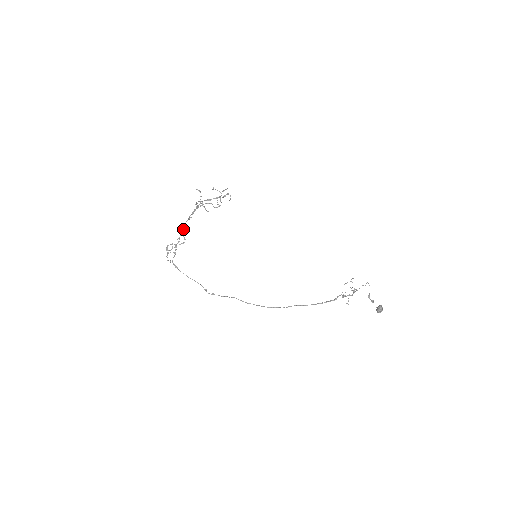
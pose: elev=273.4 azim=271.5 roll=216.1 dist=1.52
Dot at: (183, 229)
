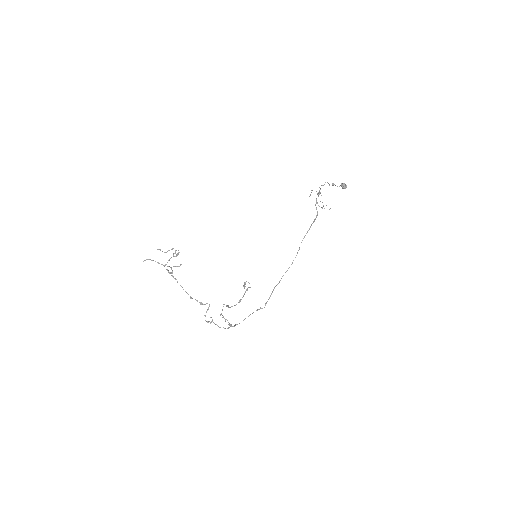
Dot at: occluded
